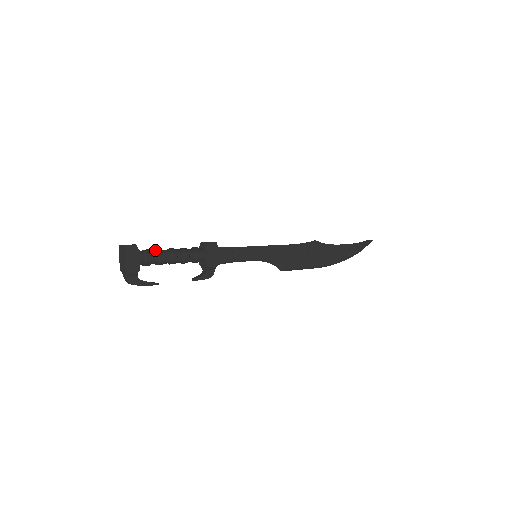
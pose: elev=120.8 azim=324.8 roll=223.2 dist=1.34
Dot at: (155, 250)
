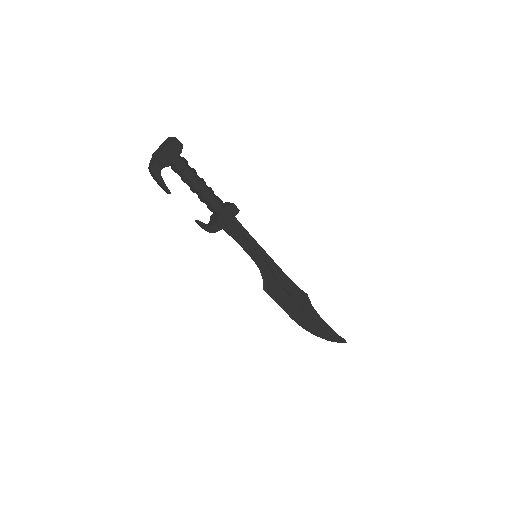
Dot at: occluded
